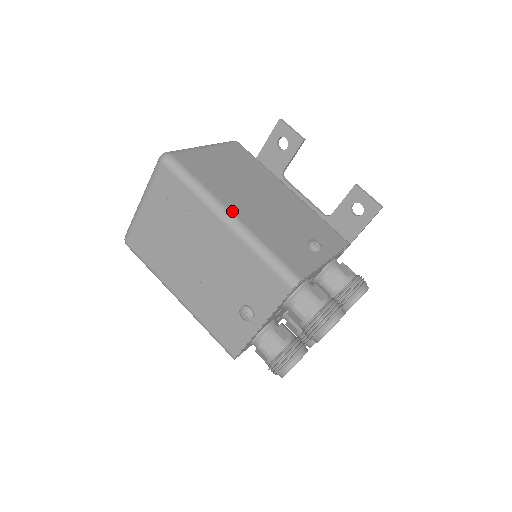
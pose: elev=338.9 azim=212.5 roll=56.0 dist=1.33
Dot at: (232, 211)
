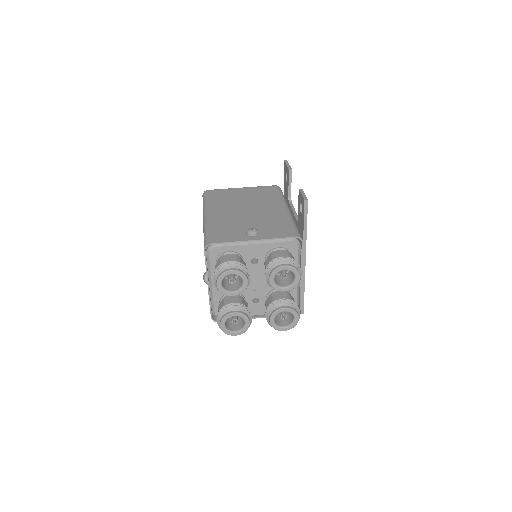
Dot at: (210, 213)
